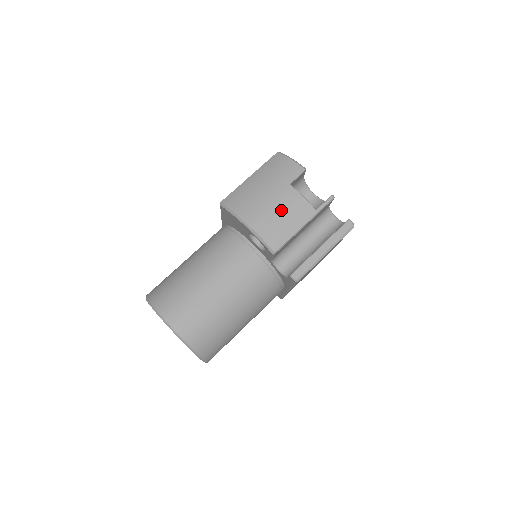
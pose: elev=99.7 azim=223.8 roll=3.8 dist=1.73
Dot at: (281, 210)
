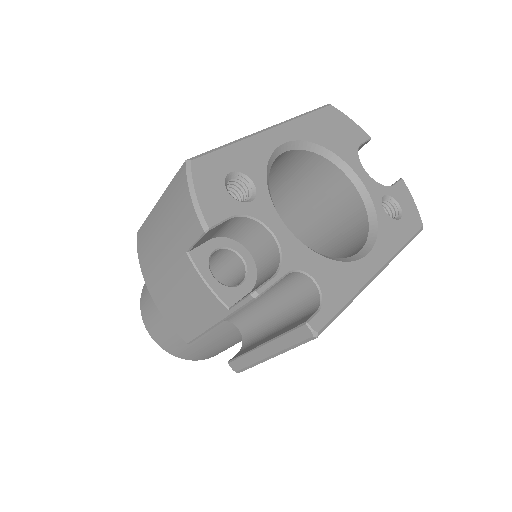
Dot at: (180, 293)
